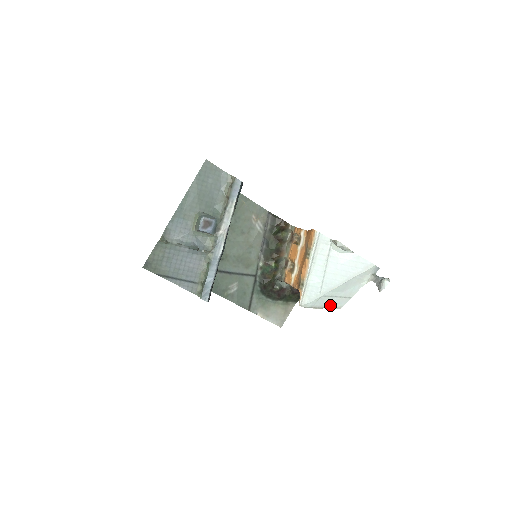
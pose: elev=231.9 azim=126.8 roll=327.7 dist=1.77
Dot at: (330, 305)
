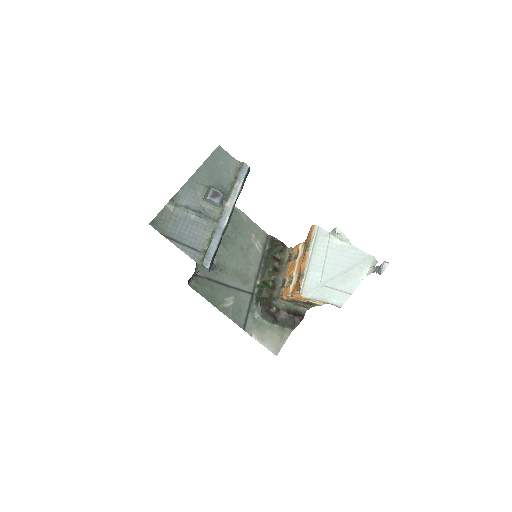
Dot at: (330, 300)
